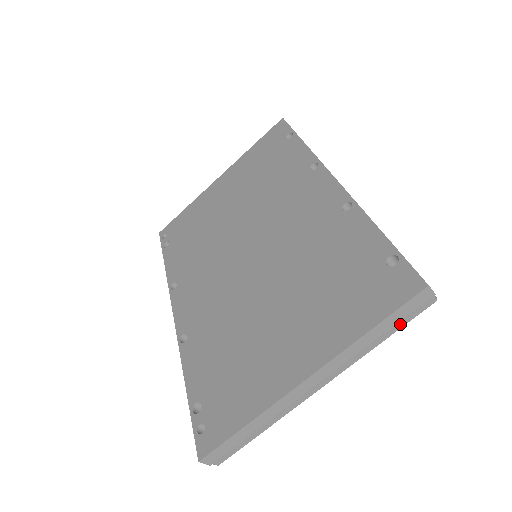
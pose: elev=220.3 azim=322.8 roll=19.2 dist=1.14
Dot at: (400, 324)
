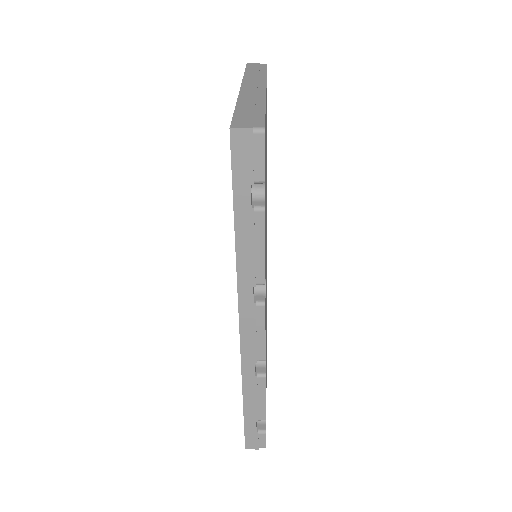
Dot at: occluded
